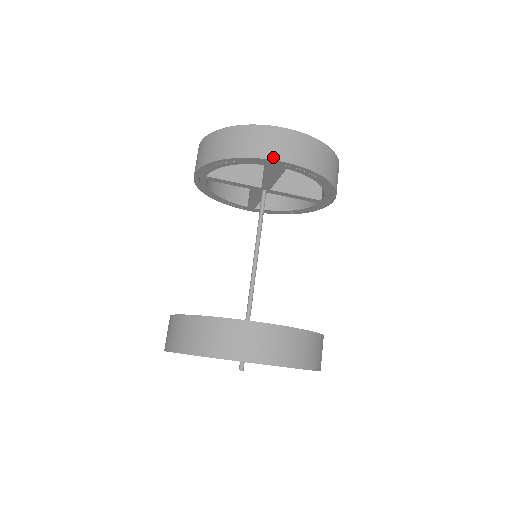
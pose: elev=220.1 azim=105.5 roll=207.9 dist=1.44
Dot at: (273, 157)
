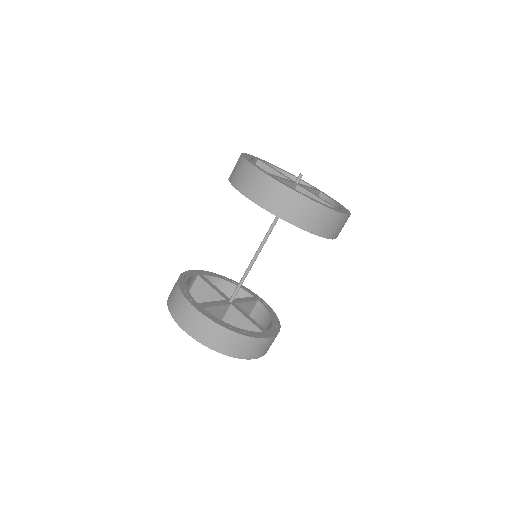
Dot at: (327, 236)
